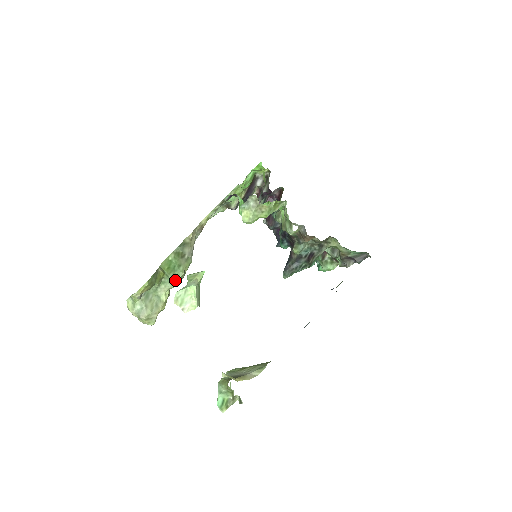
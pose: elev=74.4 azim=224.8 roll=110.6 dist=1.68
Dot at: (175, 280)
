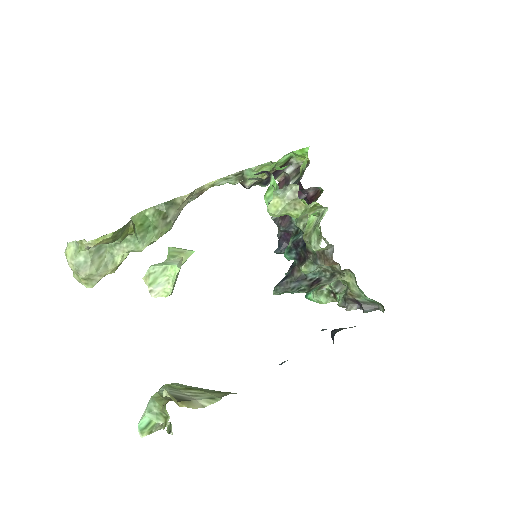
Dot at: (143, 243)
